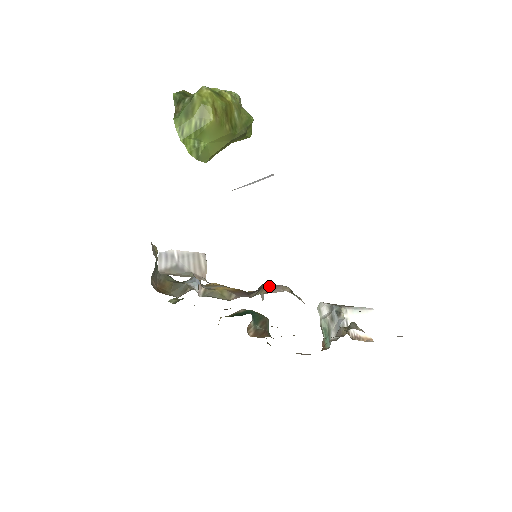
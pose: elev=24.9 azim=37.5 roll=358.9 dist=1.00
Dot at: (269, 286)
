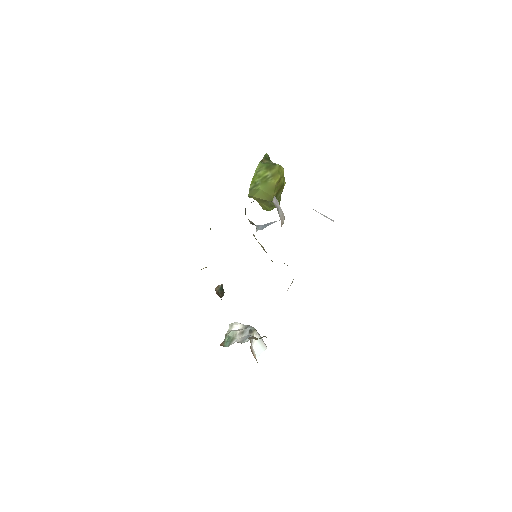
Dot at: occluded
